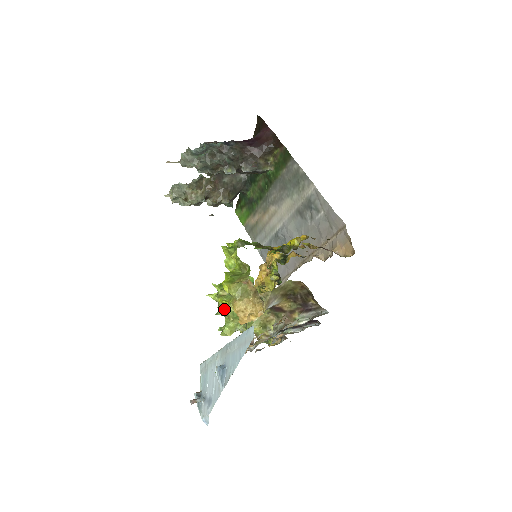
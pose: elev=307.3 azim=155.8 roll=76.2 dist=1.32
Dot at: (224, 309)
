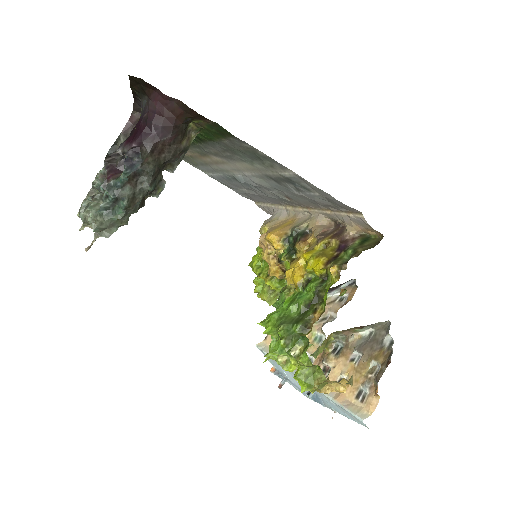
Dot at: occluded
